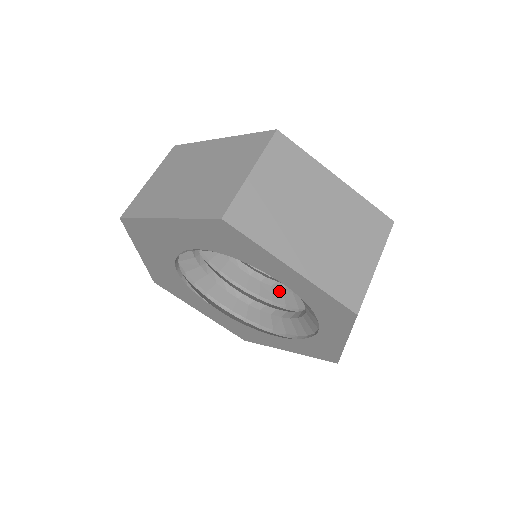
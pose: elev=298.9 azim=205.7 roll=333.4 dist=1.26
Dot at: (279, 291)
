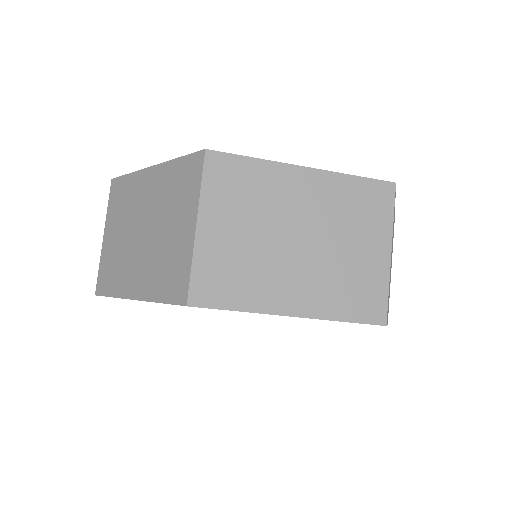
Dot at: occluded
